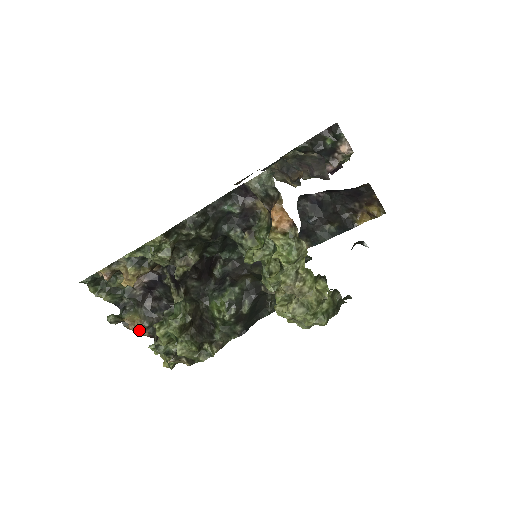
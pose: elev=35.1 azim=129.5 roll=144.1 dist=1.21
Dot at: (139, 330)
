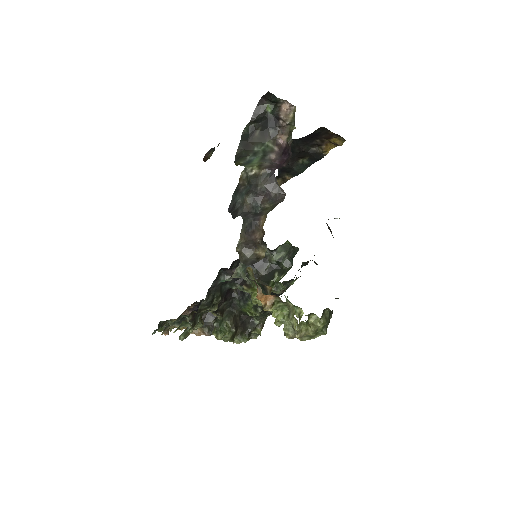
Dot at: (203, 334)
